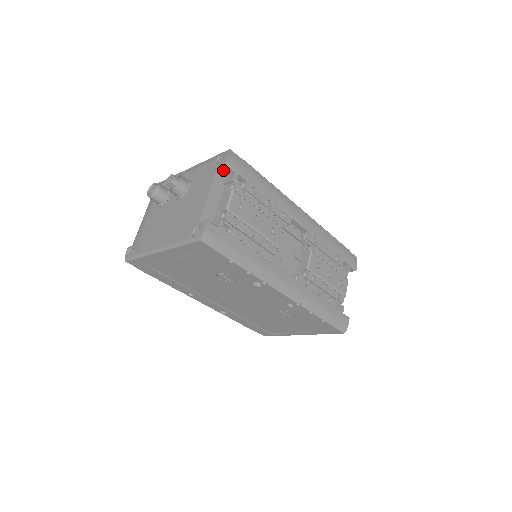
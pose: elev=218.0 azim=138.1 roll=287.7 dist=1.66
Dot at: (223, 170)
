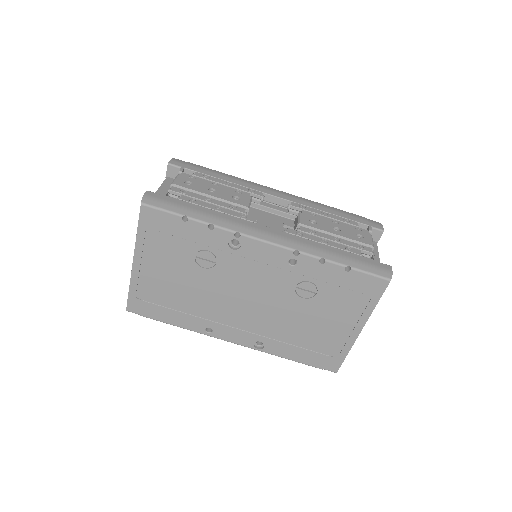
Dot at: (172, 174)
